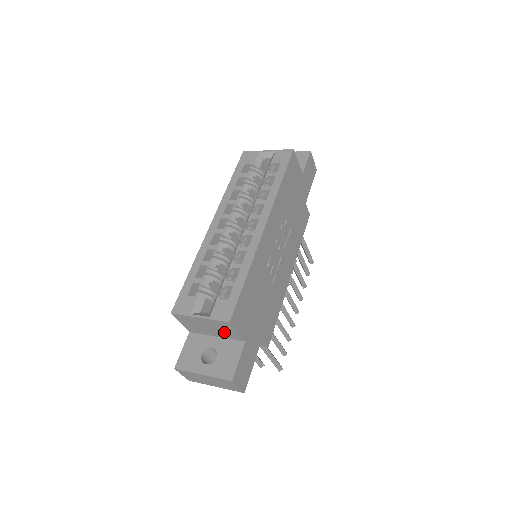
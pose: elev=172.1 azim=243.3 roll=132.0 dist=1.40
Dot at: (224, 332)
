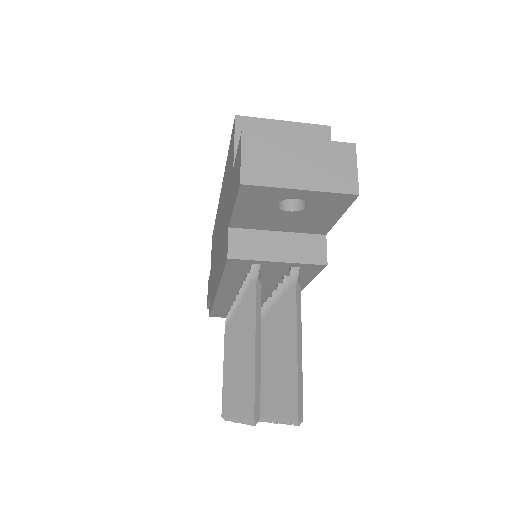
Dot at: occluded
